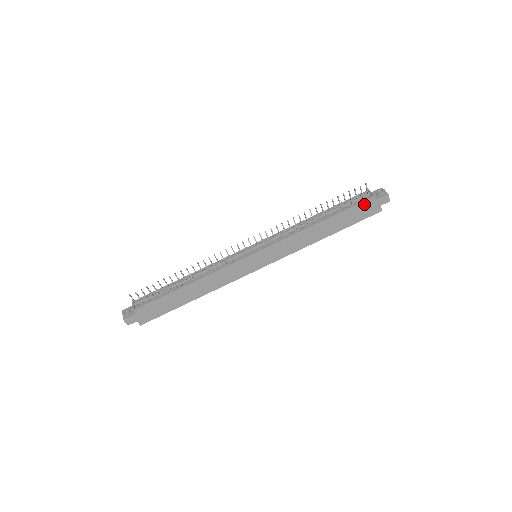
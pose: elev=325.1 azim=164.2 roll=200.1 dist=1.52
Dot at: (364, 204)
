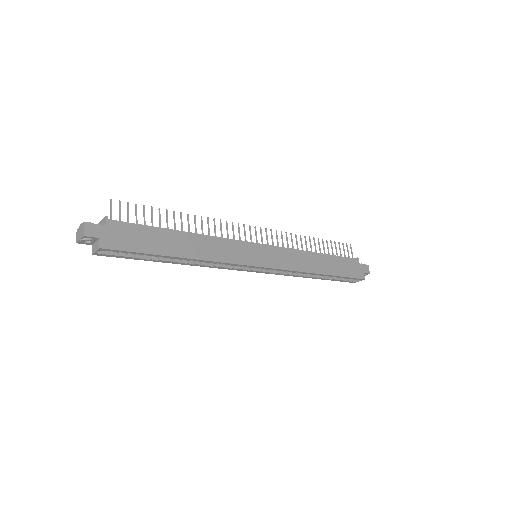
Dot at: (351, 261)
